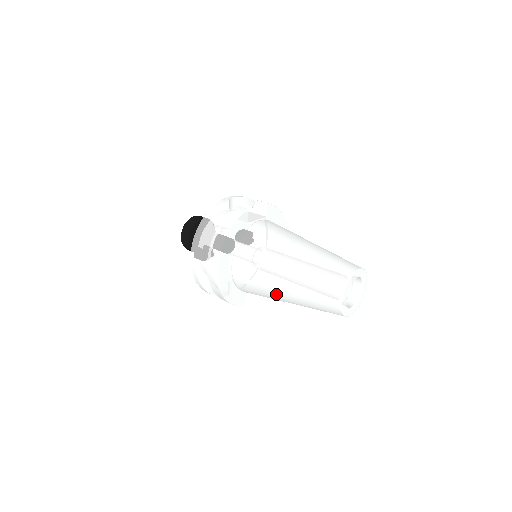
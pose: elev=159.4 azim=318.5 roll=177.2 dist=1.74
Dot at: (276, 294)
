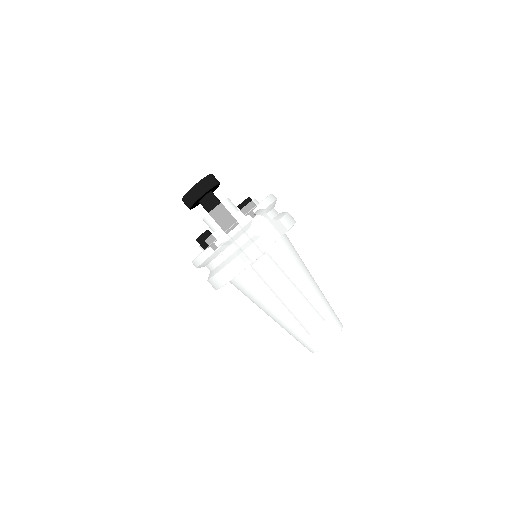
Dot at: occluded
